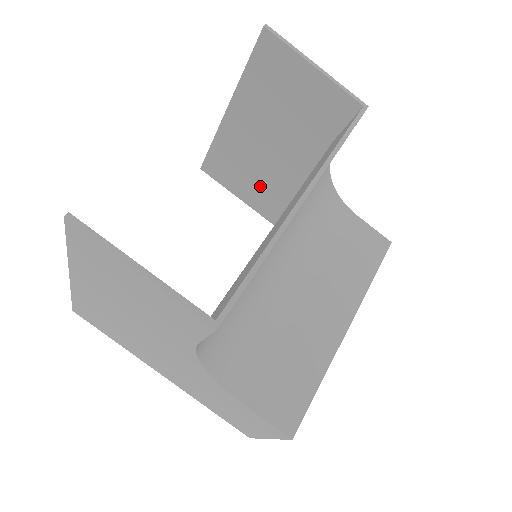
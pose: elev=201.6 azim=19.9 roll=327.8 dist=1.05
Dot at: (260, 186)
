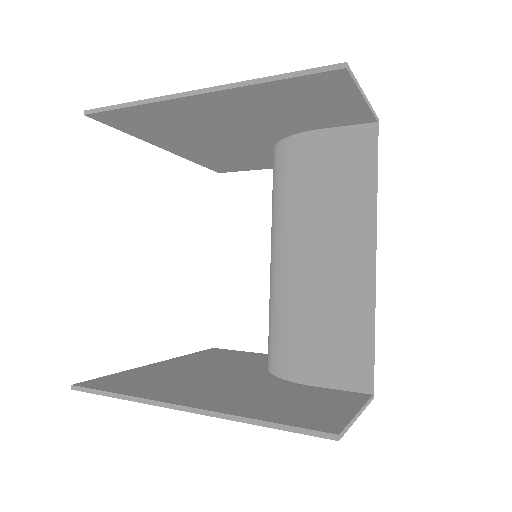
Dot at: (182, 134)
